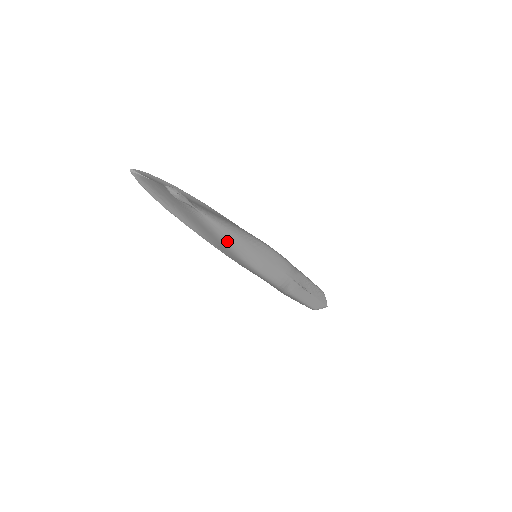
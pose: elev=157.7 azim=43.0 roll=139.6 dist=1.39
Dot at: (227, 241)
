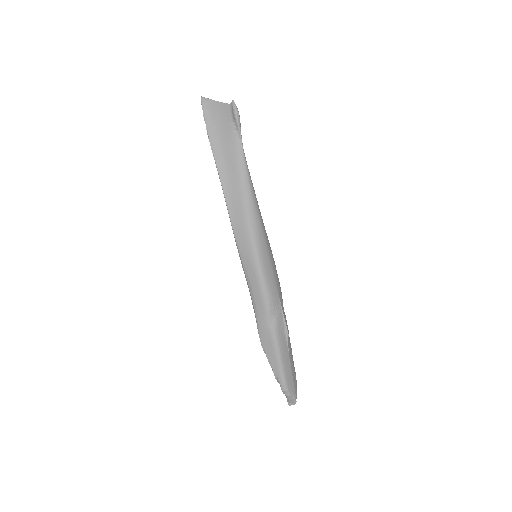
Dot at: (248, 199)
